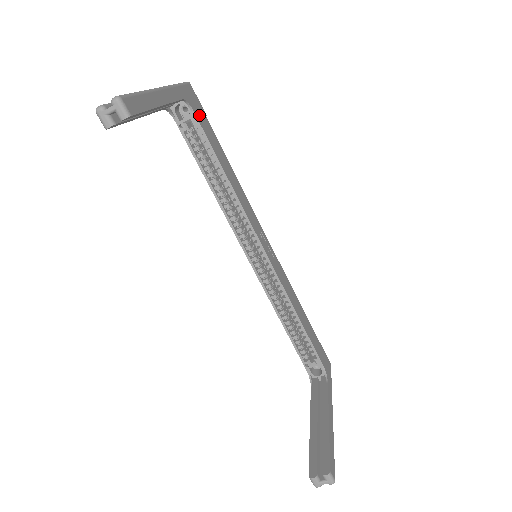
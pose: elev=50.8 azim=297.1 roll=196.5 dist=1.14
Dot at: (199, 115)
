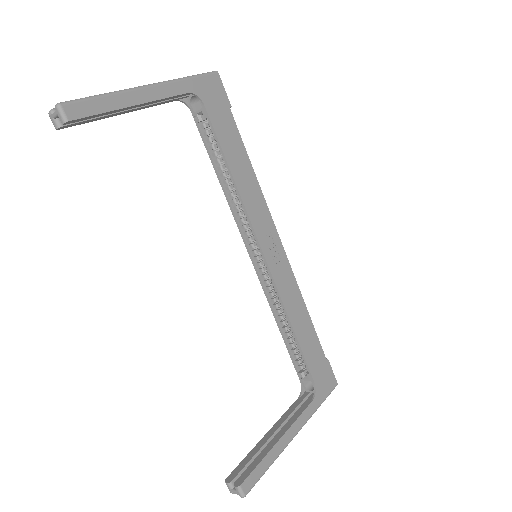
Dot at: (214, 107)
